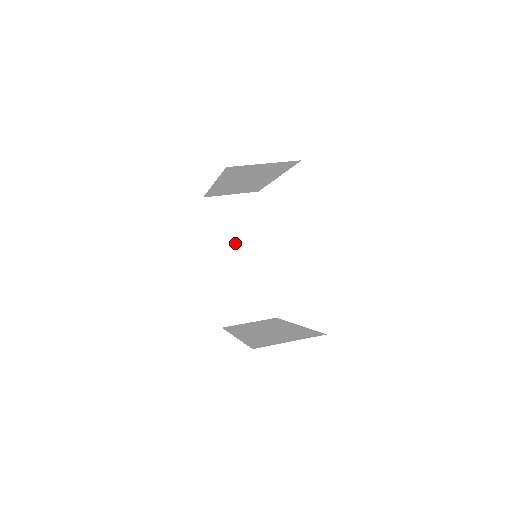
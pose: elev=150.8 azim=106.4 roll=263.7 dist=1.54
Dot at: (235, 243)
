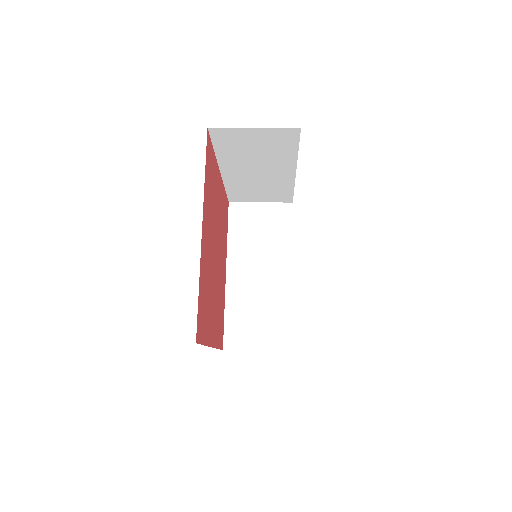
Dot at: (256, 255)
